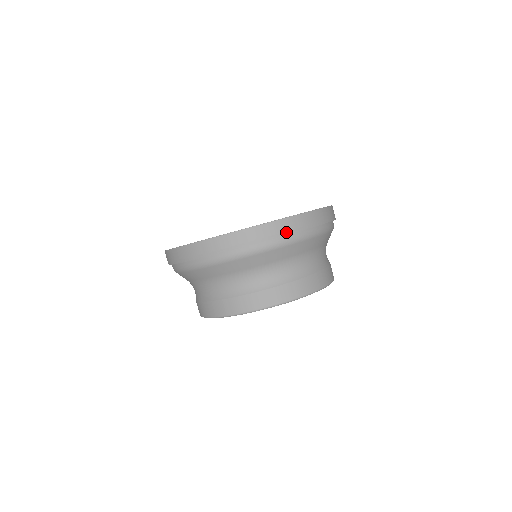
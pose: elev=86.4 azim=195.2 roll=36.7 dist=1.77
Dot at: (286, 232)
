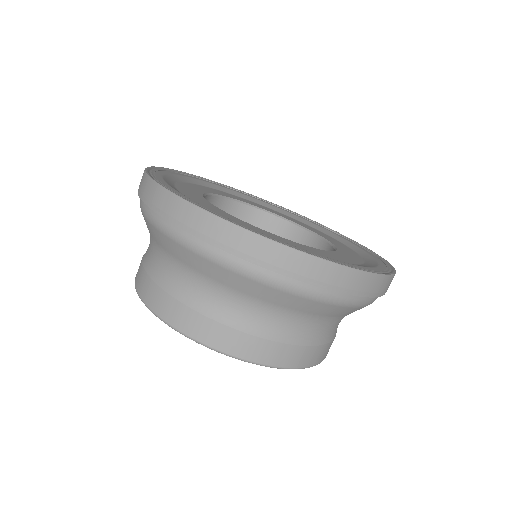
Dot at: (262, 262)
